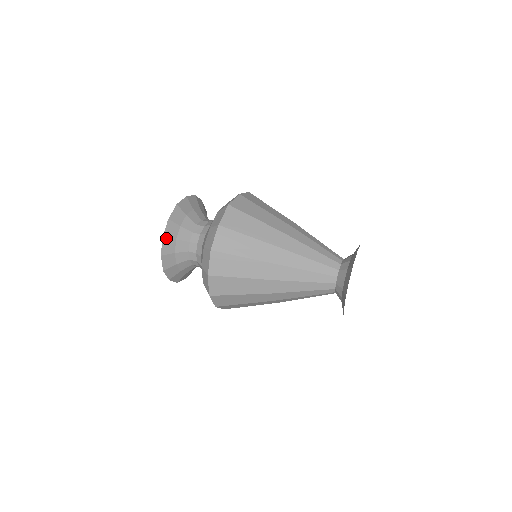
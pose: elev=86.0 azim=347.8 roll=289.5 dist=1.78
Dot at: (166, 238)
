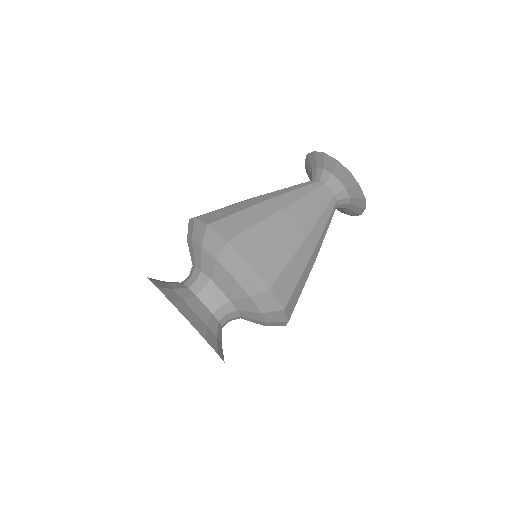
Dot at: (217, 350)
